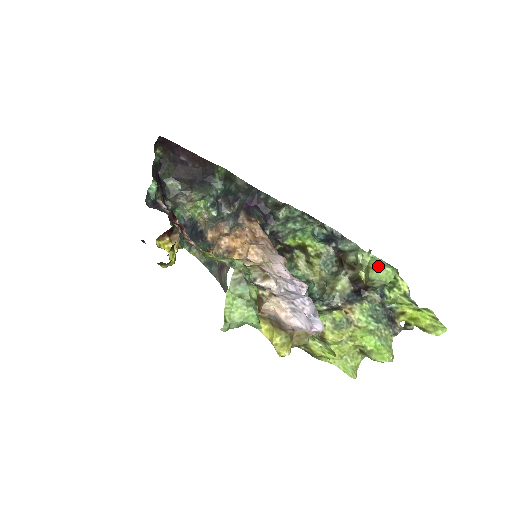
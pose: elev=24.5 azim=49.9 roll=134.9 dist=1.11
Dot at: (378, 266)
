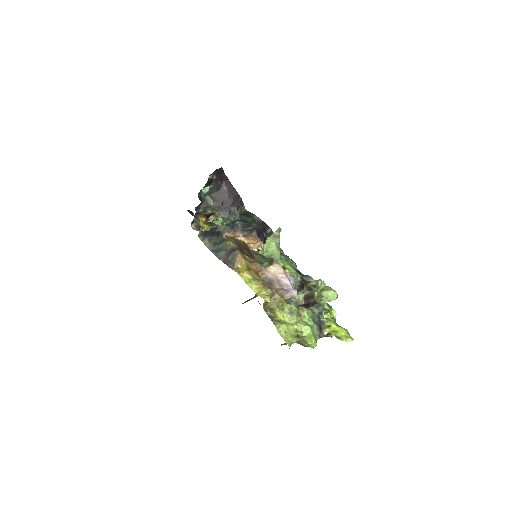
Dot at: (330, 289)
